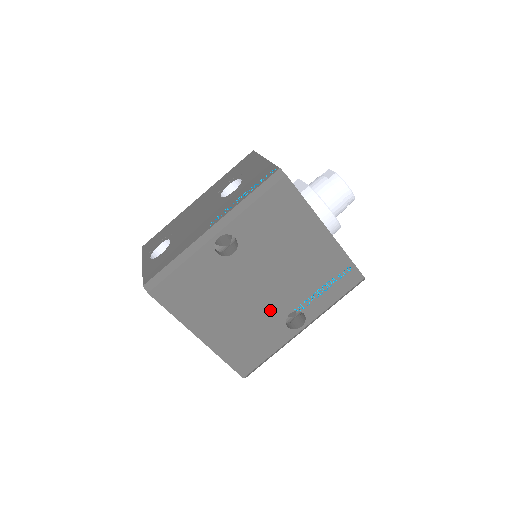
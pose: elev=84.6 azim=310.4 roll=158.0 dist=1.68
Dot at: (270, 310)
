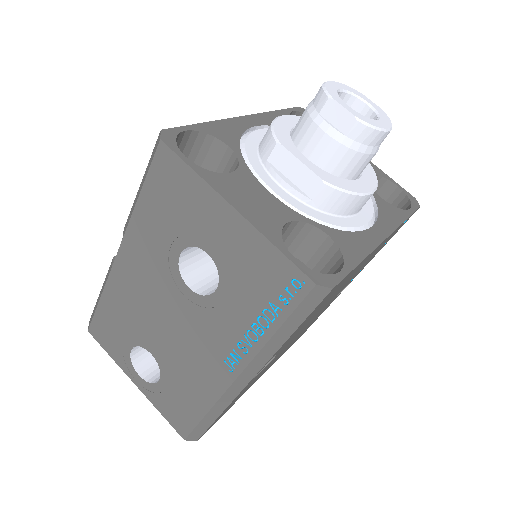
Dot at: occluded
